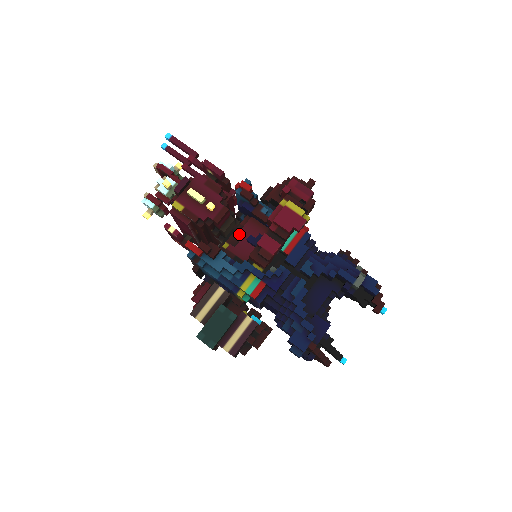
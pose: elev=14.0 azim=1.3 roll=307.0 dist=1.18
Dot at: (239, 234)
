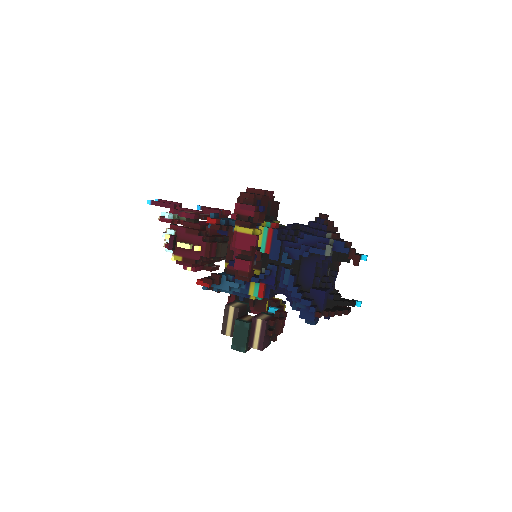
Dot at: (231, 252)
